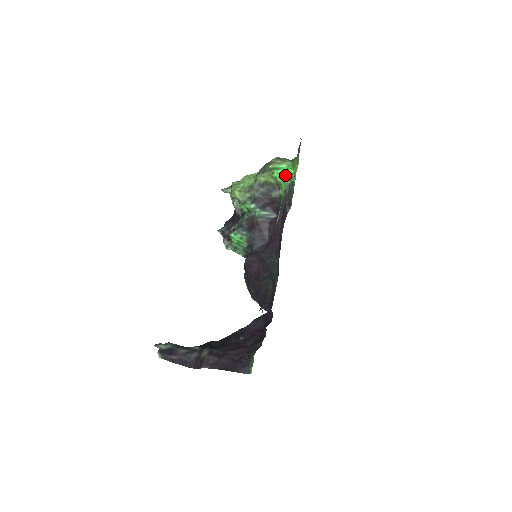
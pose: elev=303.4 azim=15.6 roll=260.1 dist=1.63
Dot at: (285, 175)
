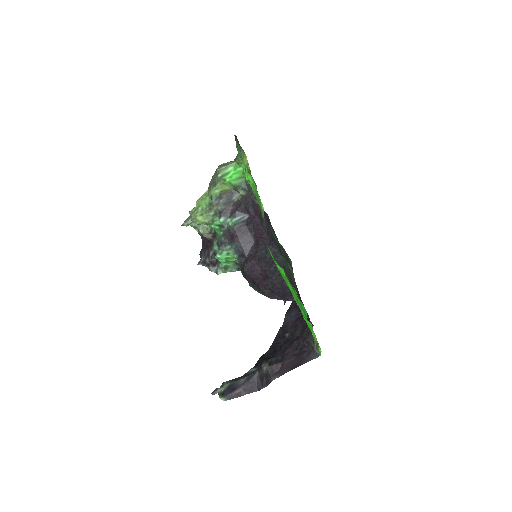
Dot at: (237, 175)
